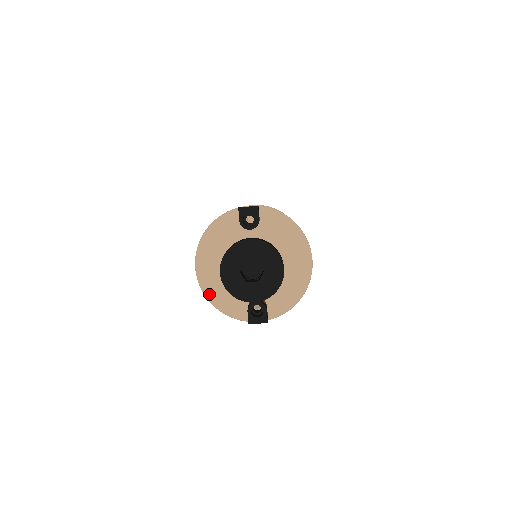
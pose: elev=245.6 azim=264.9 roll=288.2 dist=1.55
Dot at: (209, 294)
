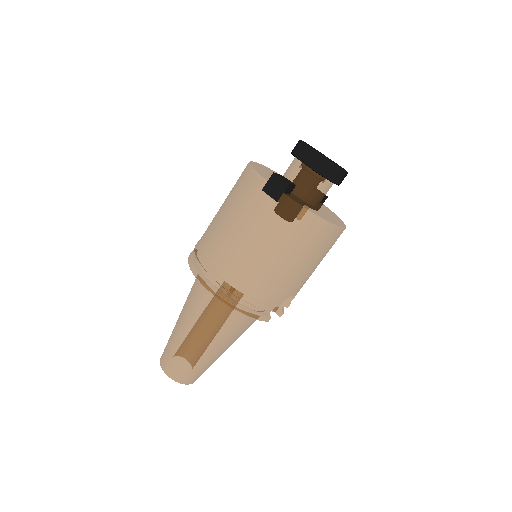
Dot at: (253, 164)
